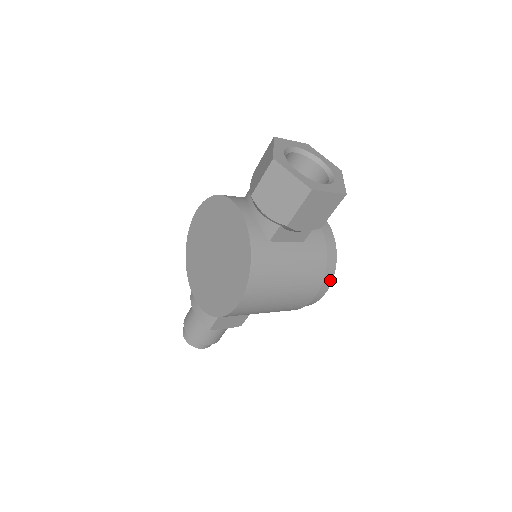
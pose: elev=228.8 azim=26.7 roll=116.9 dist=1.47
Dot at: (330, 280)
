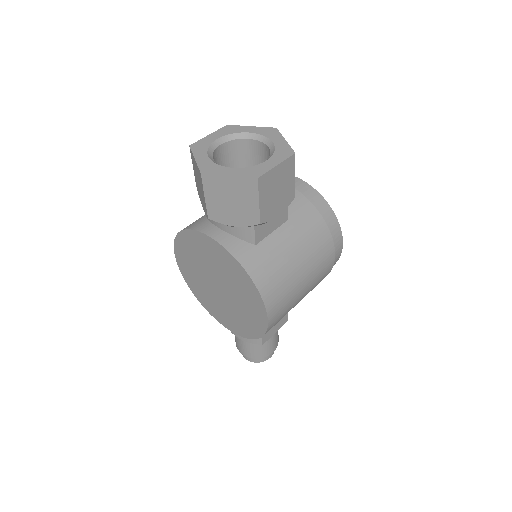
Dot at: (338, 231)
